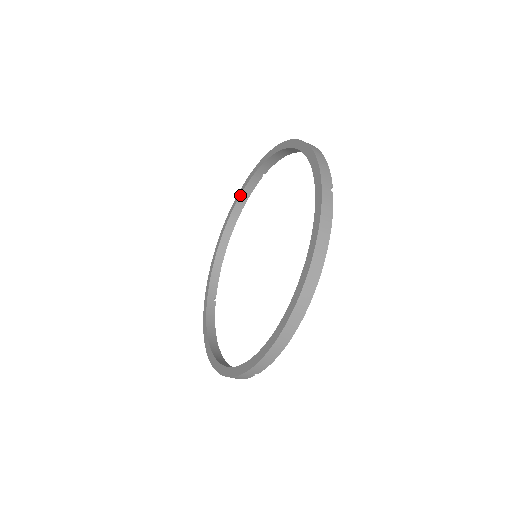
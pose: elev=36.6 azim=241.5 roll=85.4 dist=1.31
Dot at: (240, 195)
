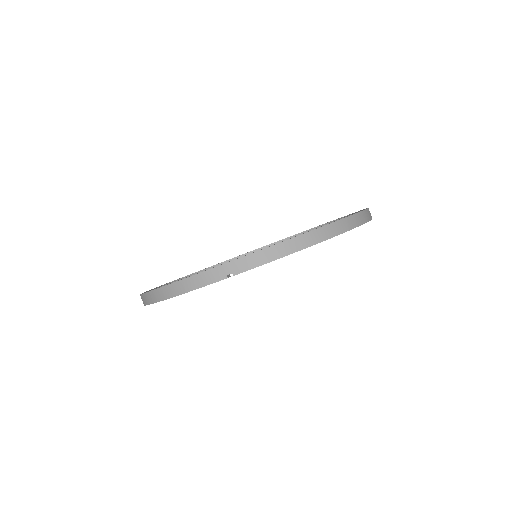
Dot at: (241, 255)
